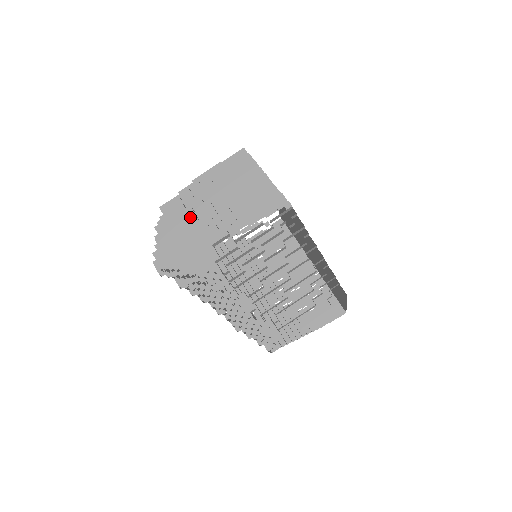
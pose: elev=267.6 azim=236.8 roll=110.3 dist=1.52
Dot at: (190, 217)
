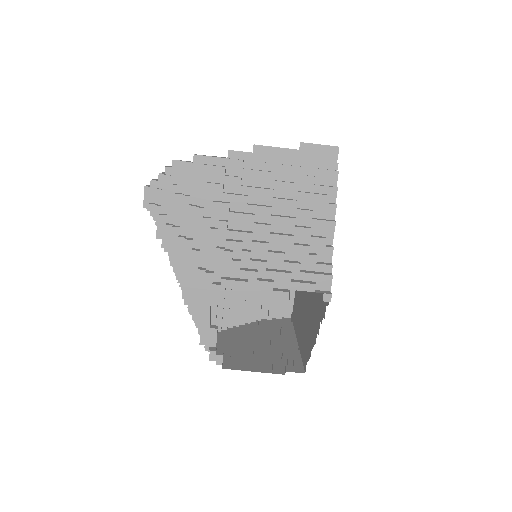
Dot at: (220, 213)
